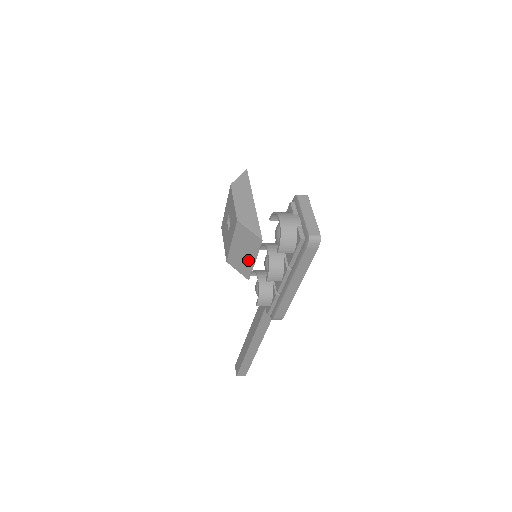
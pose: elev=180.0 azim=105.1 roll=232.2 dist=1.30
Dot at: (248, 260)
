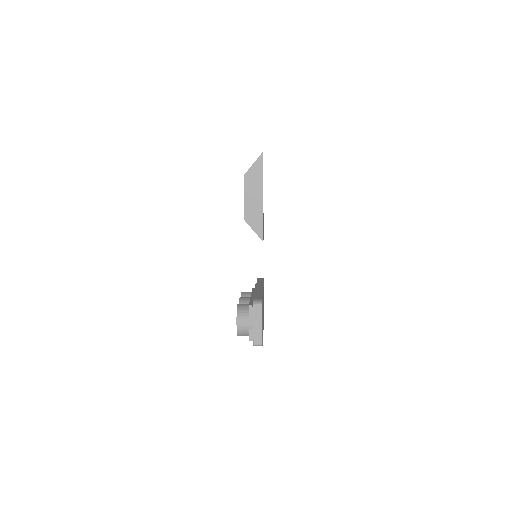
Dot at: occluded
